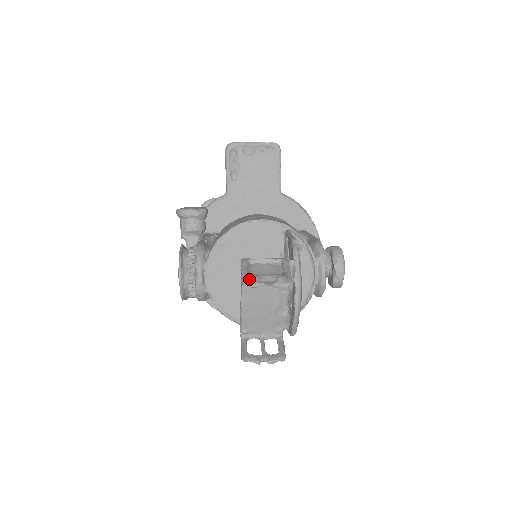
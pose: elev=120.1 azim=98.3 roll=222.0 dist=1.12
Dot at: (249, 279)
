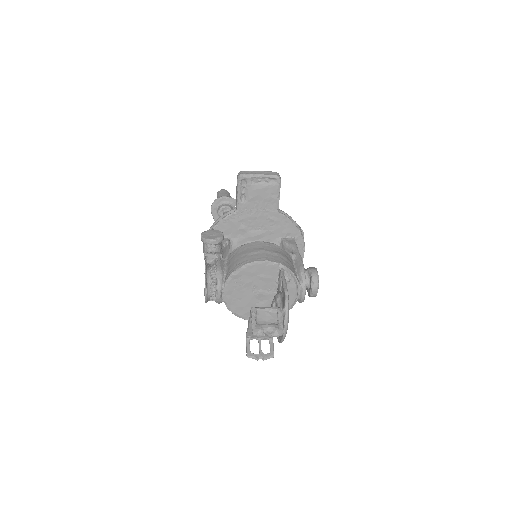
Dot at: (257, 331)
